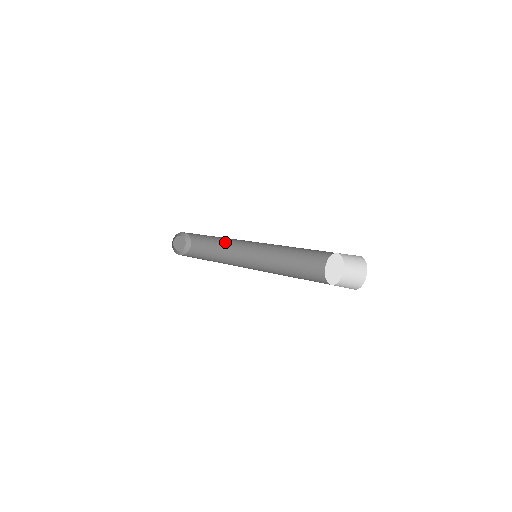
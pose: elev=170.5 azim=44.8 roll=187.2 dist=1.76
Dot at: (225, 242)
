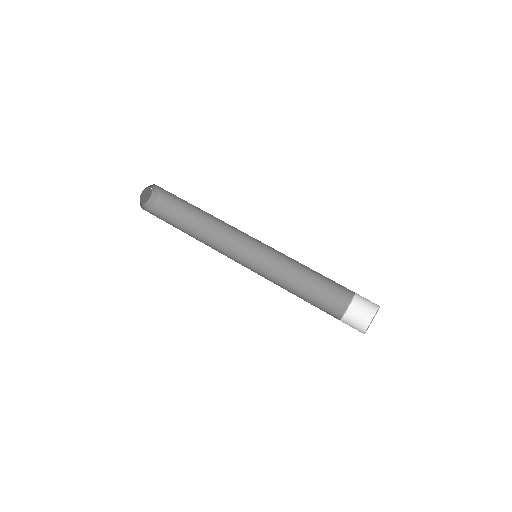
Dot at: (211, 221)
